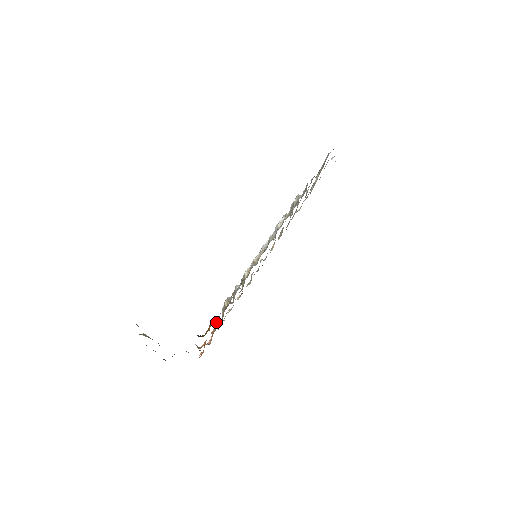
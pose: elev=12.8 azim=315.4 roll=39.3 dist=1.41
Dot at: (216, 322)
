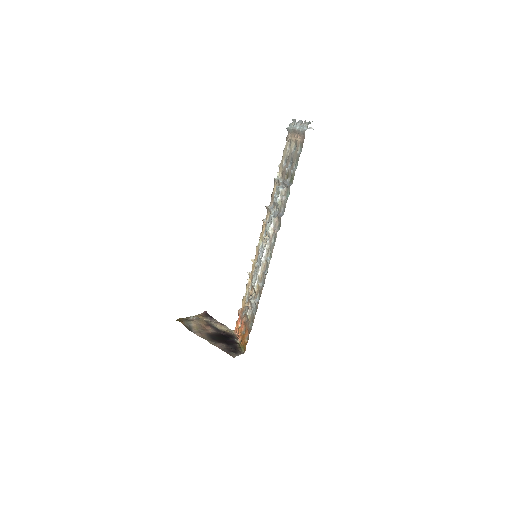
Dot at: (247, 334)
